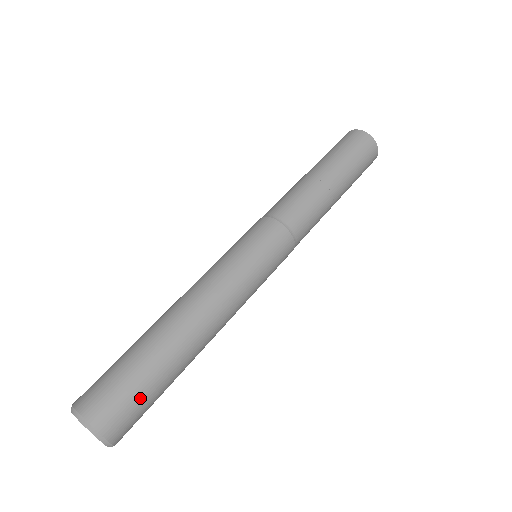
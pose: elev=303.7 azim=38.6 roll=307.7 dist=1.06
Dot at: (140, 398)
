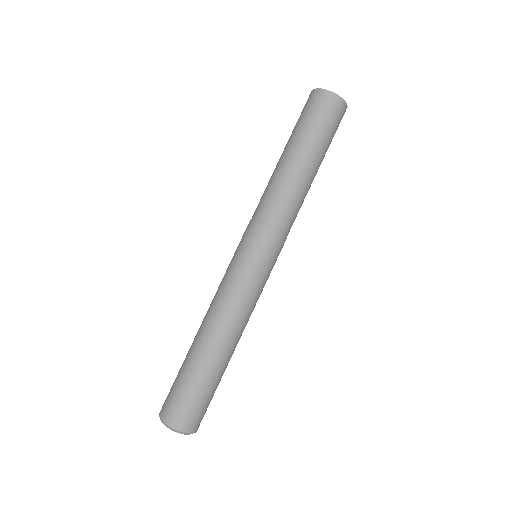
Dot at: occluded
